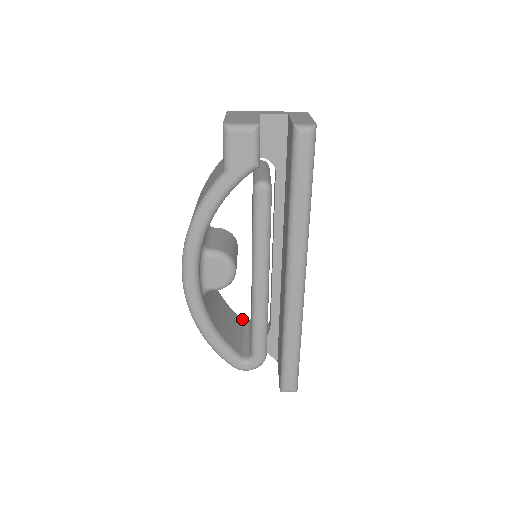
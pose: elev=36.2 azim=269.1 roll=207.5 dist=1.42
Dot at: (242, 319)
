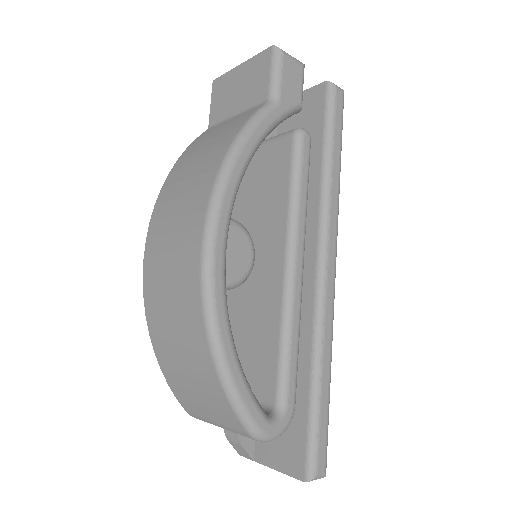
Dot at: occluded
